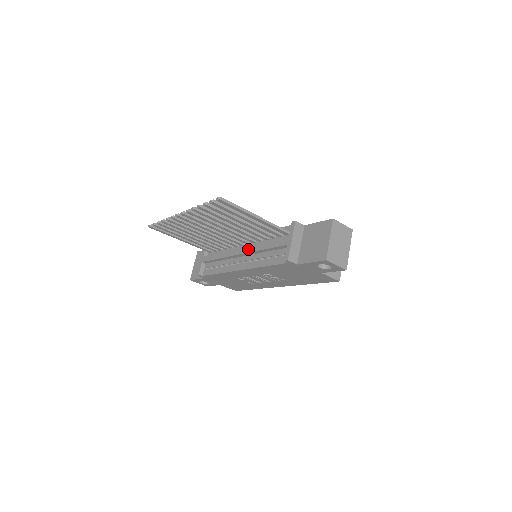
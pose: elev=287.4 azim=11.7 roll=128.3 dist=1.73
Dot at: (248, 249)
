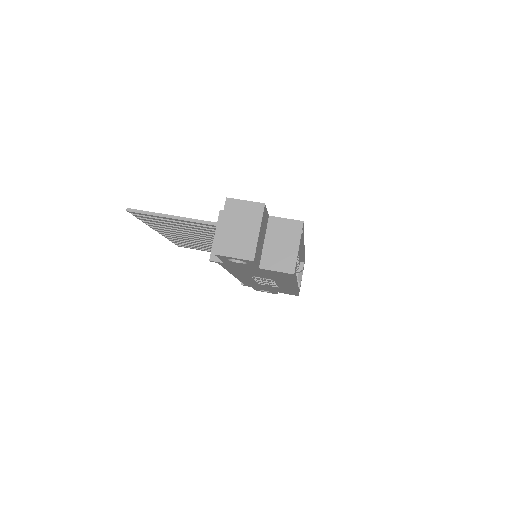
Dot at: occluded
